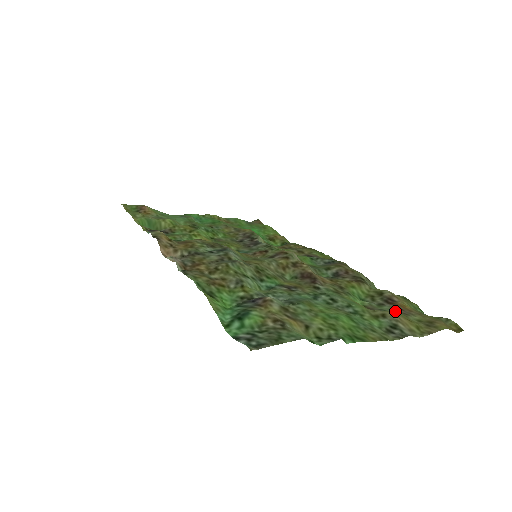
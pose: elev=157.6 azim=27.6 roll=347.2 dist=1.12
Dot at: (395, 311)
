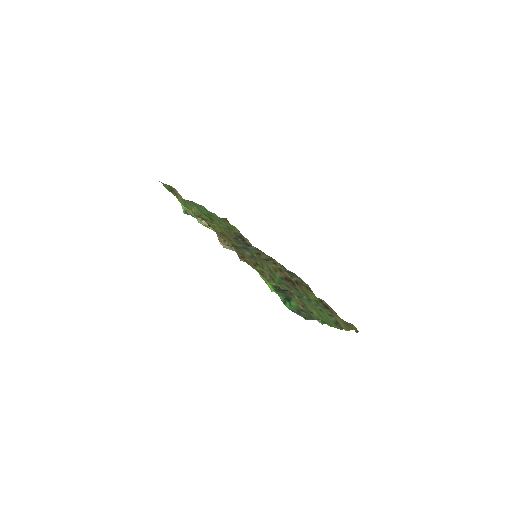
Dot at: occluded
